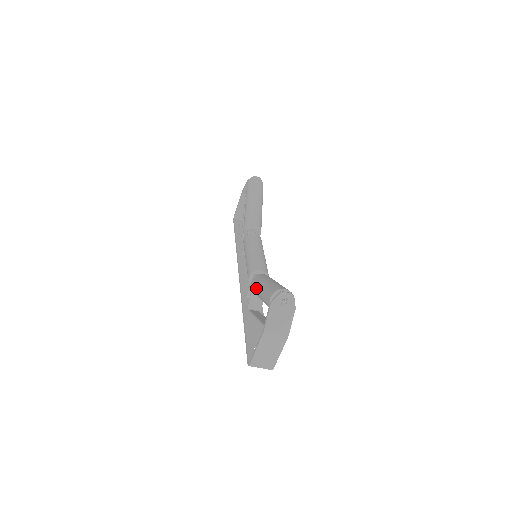
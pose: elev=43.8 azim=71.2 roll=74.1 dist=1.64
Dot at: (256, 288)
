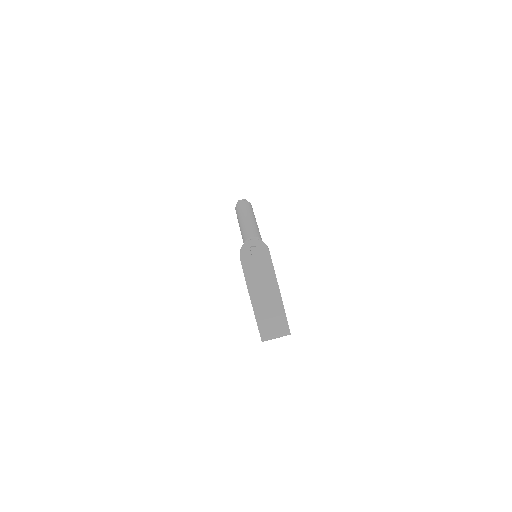
Dot at: occluded
